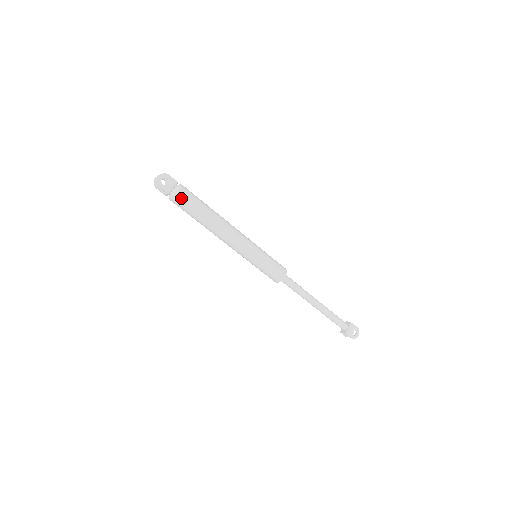
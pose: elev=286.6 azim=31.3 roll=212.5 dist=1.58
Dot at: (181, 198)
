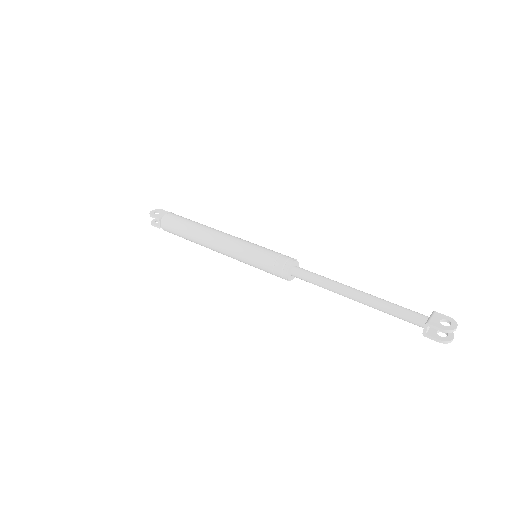
Dot at: (169, 217)
